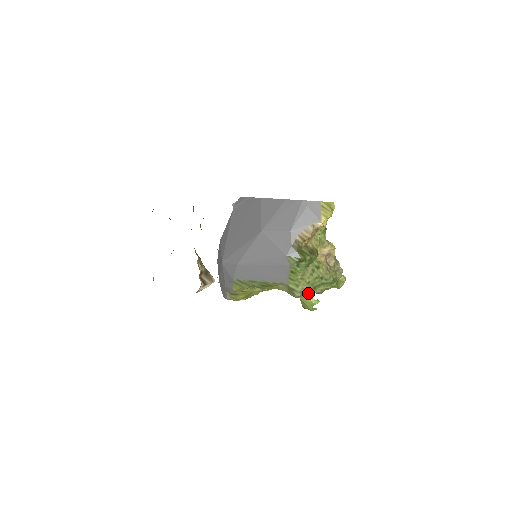
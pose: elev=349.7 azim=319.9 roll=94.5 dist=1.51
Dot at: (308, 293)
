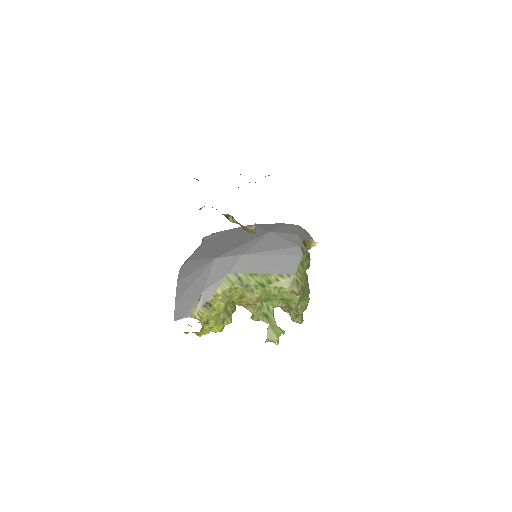
Dot at: (300, 298)
